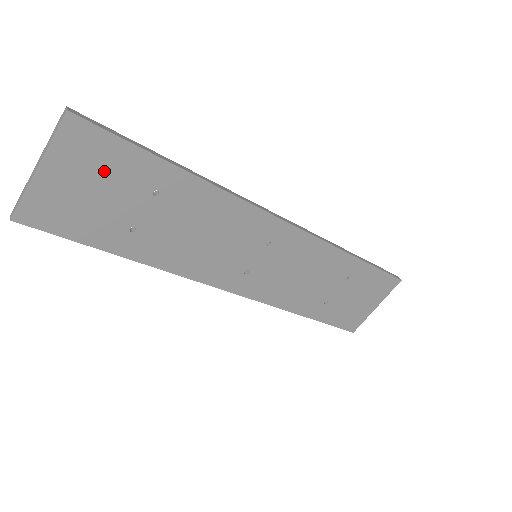
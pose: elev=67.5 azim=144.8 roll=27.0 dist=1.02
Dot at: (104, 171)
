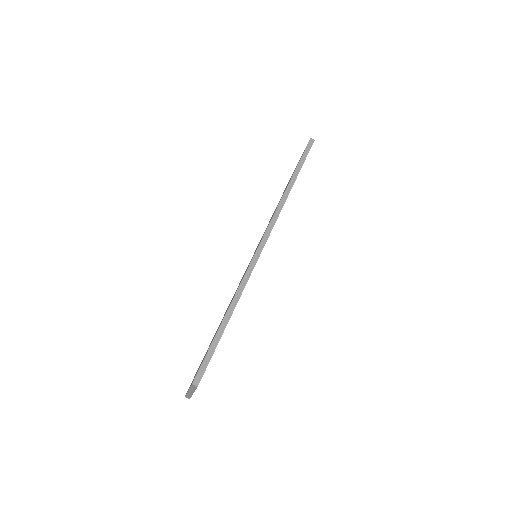
Dot at: occluded
